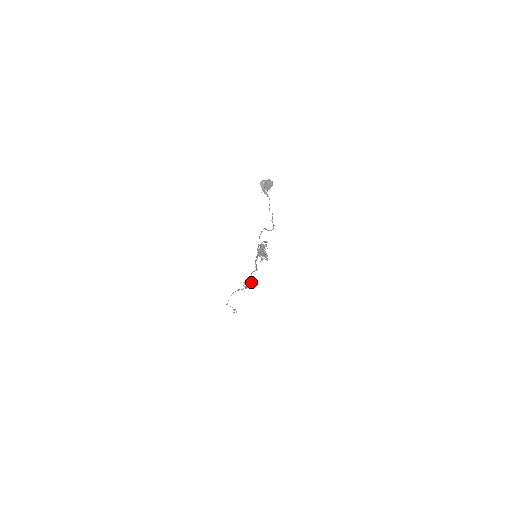
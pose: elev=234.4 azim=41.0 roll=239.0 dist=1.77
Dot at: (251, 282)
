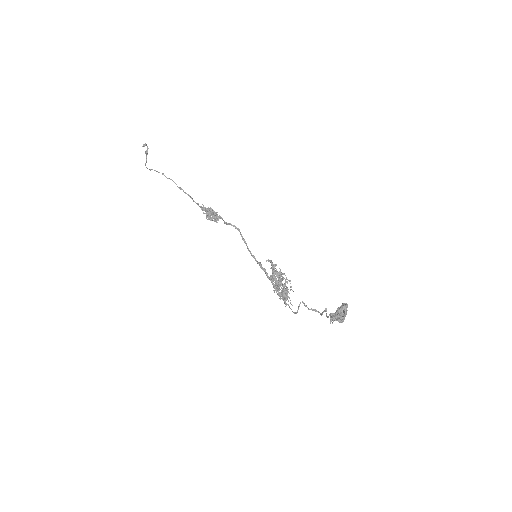
Dot at: occluded
